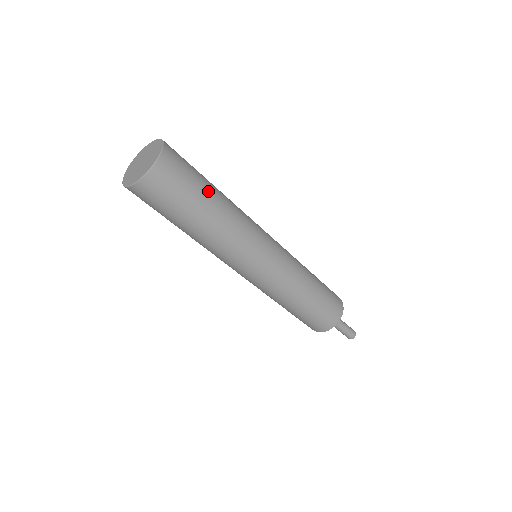
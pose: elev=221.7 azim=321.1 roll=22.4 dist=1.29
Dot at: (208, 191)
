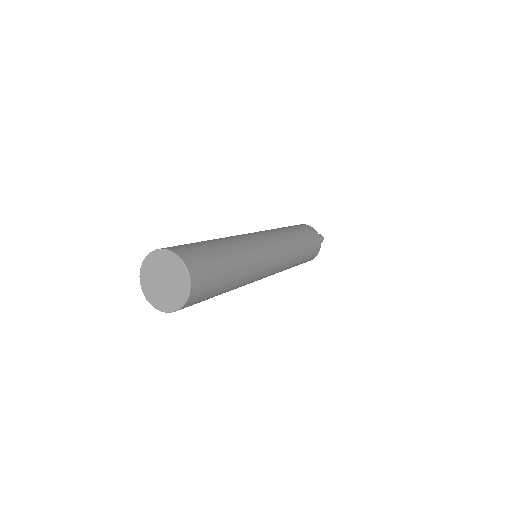
Dot at: (228, 280)
